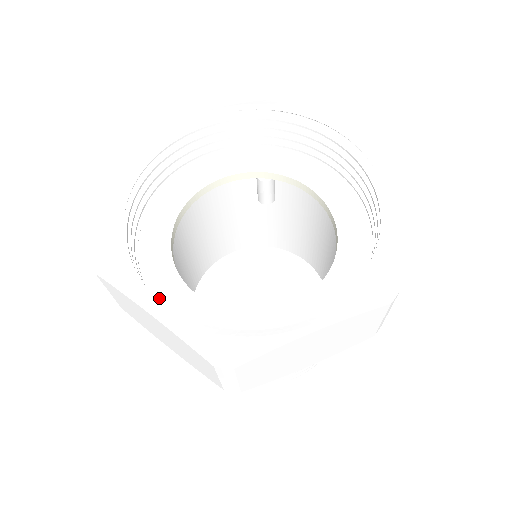
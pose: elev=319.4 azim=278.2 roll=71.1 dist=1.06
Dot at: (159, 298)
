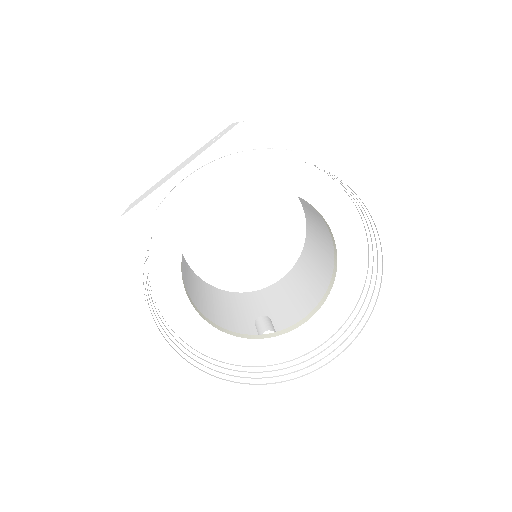
Dot at: (199, 347)
